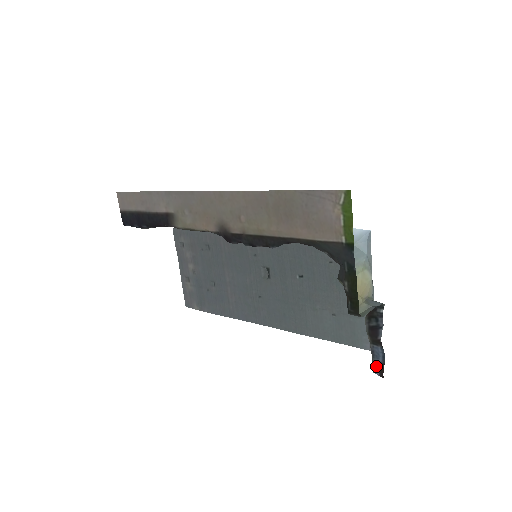
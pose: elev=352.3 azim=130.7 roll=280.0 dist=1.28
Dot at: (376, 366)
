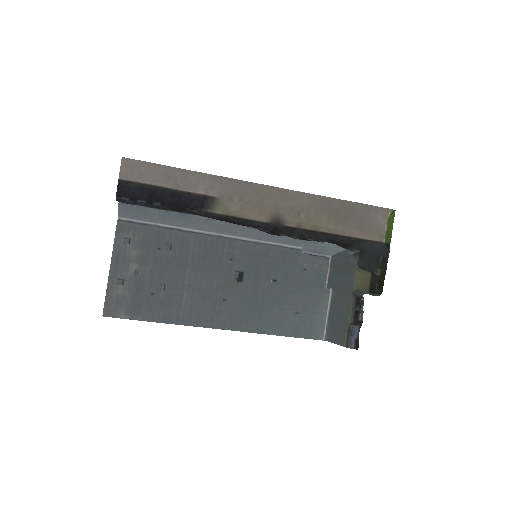
Dot at: (352, 342)
